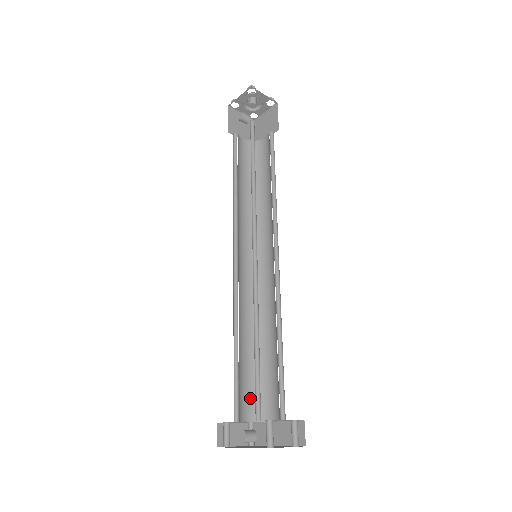
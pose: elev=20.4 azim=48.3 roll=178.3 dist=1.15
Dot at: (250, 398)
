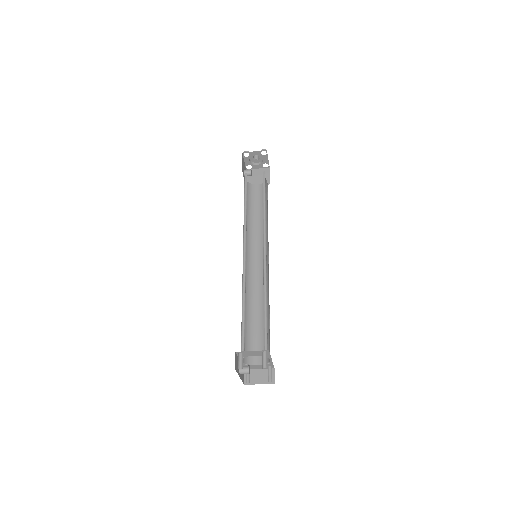
Dot at: (261, 349)
